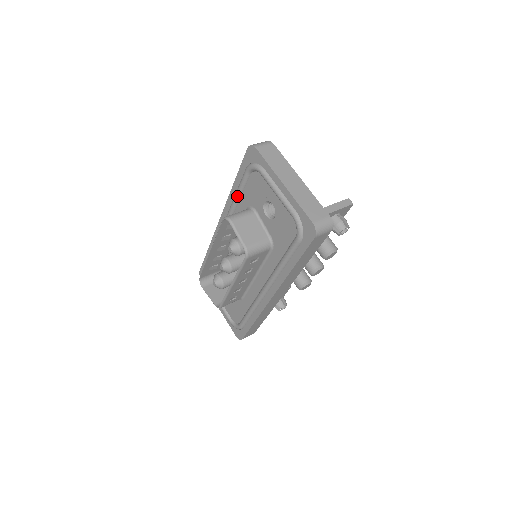
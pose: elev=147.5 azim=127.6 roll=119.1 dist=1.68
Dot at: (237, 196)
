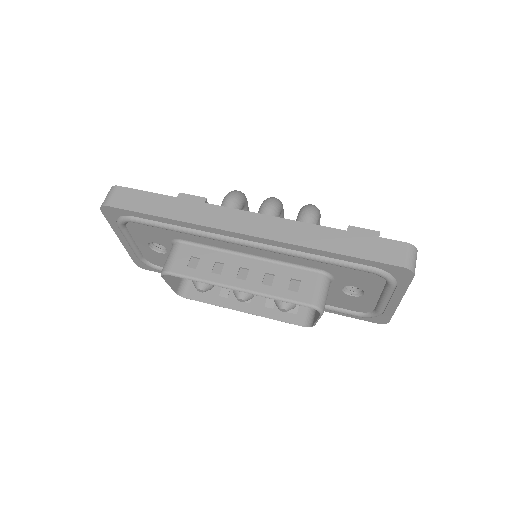
Dot at: (324, 263)
